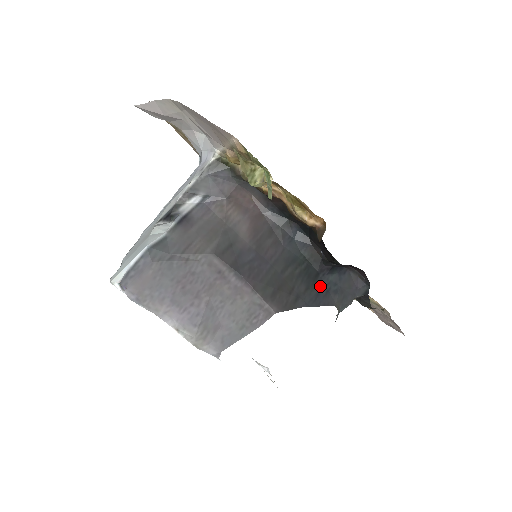
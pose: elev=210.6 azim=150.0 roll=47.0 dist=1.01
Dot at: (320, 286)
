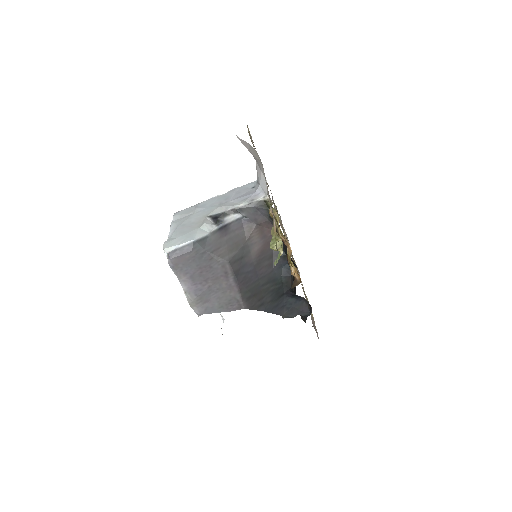
Dot at: (280, 302)
